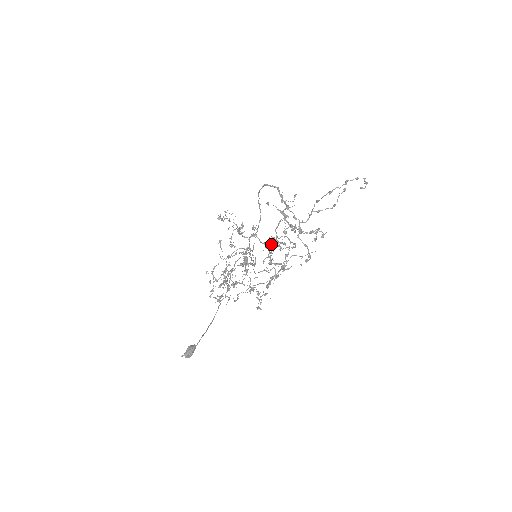
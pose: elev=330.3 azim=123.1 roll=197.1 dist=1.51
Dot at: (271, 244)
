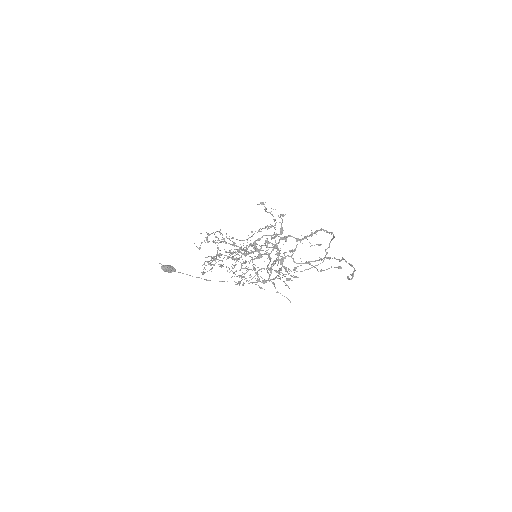
Dot at: occluded
